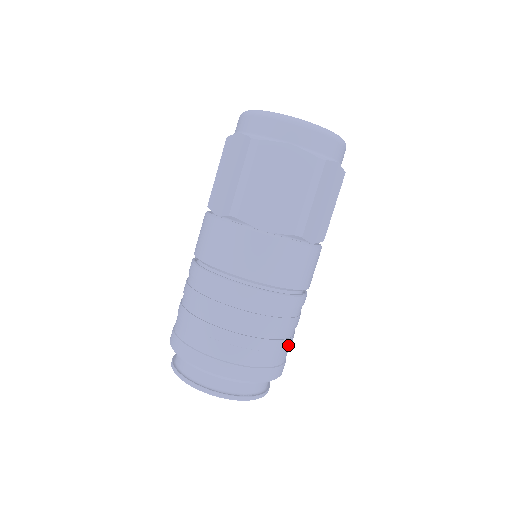
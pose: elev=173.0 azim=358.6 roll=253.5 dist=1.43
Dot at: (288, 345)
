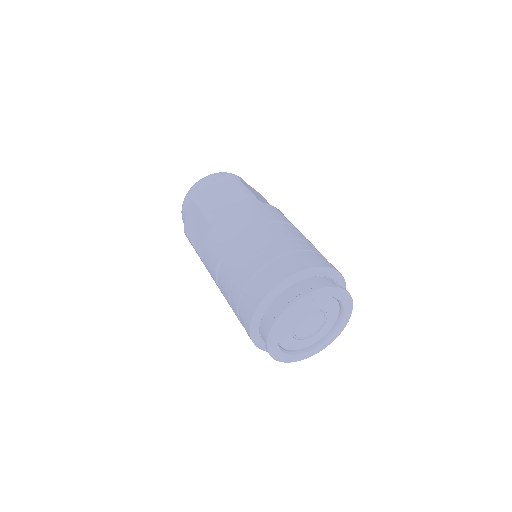
Dot at: (322, 255)
